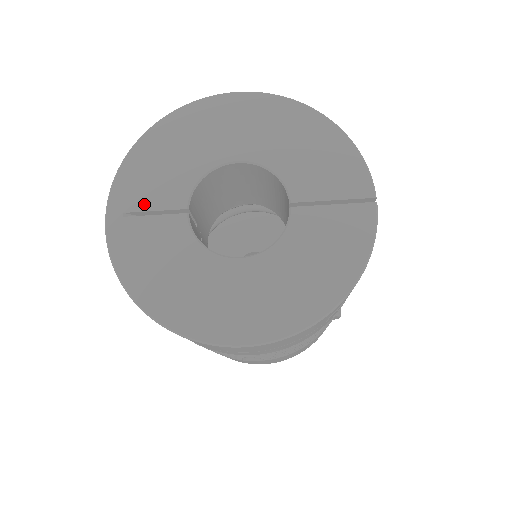
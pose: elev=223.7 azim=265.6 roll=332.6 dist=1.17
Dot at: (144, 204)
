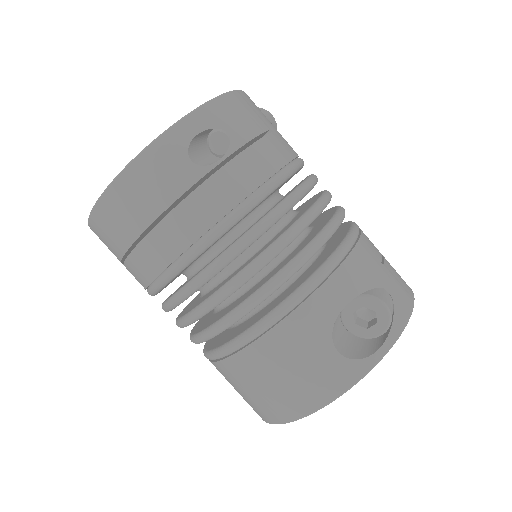
Dot at: occluded
